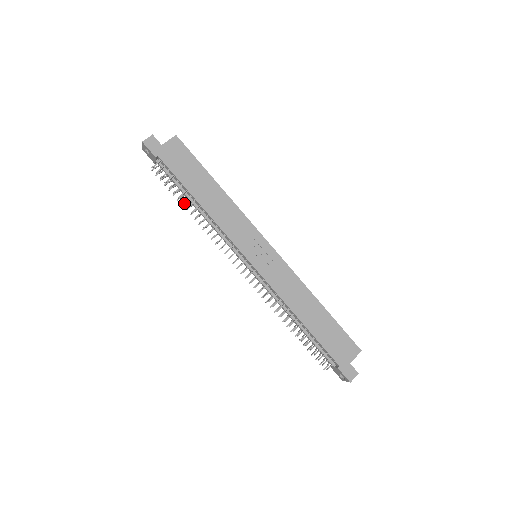
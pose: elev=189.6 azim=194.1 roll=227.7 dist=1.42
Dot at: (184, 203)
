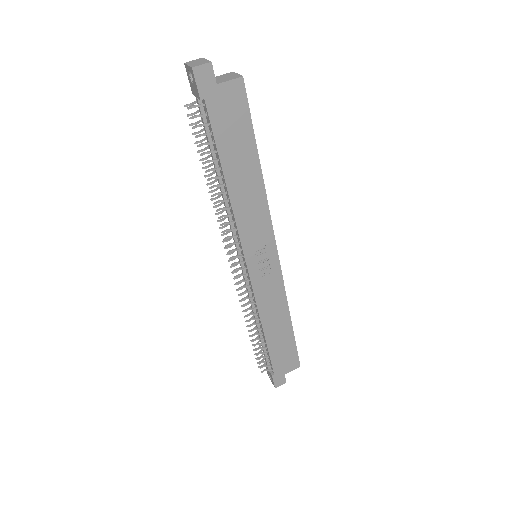
Dot at: (207, 167)
